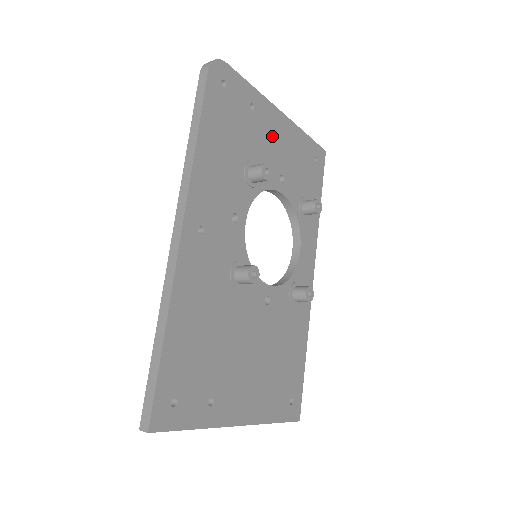
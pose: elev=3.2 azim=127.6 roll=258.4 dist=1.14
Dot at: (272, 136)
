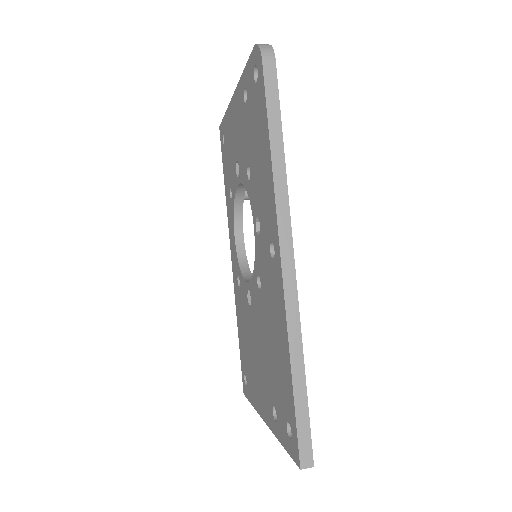
Dot at: occluded
